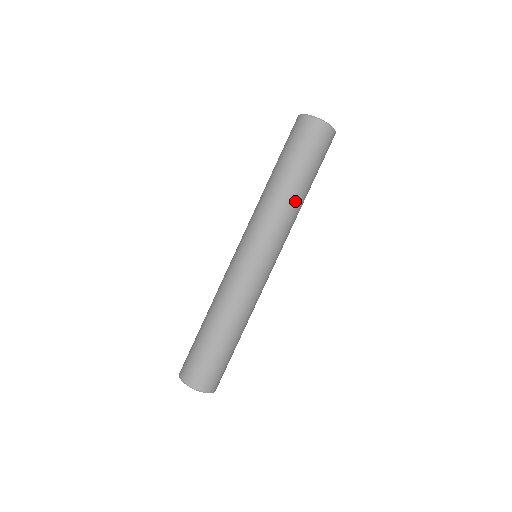
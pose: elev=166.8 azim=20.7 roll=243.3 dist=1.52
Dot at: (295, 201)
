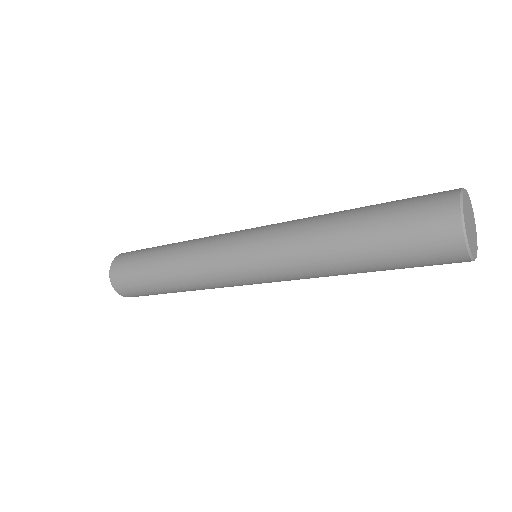
Dot at: (334, 271)
